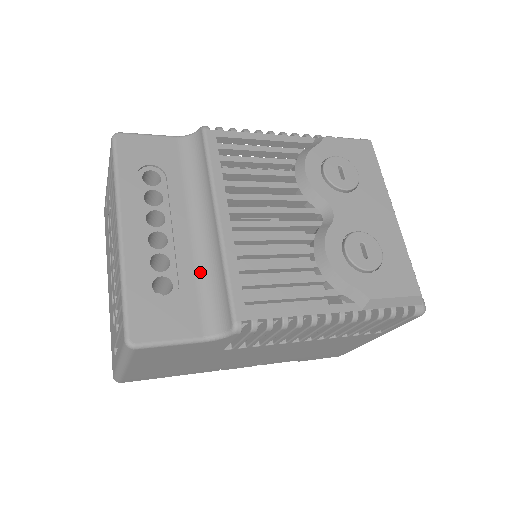
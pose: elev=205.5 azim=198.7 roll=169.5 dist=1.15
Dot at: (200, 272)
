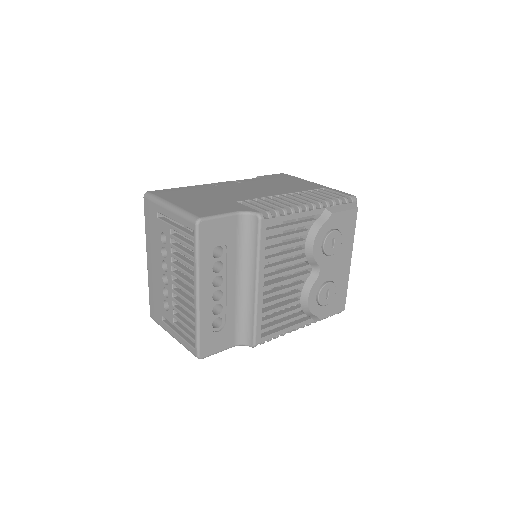
Dot at: (238, 311)
